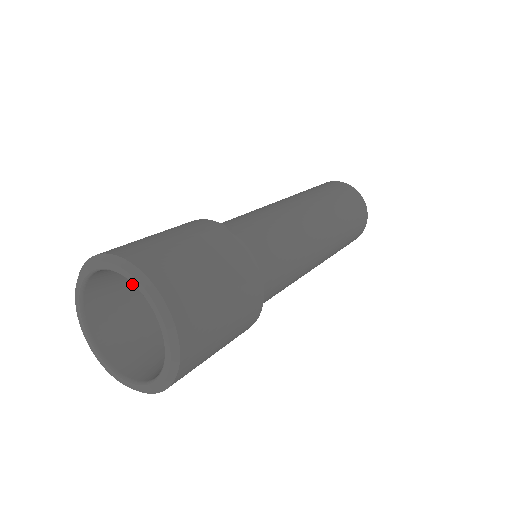
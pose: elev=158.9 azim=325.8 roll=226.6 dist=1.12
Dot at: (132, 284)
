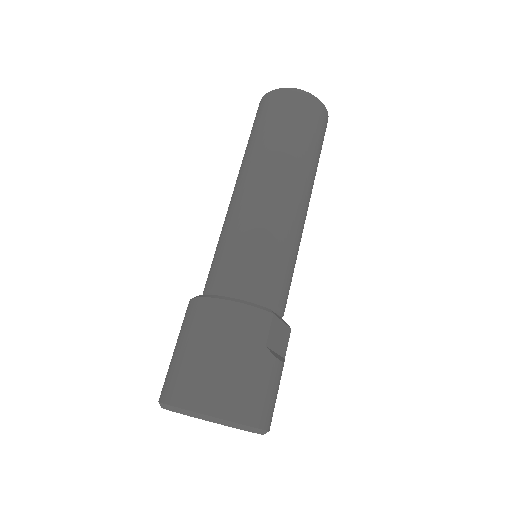
Dot at: occluded
